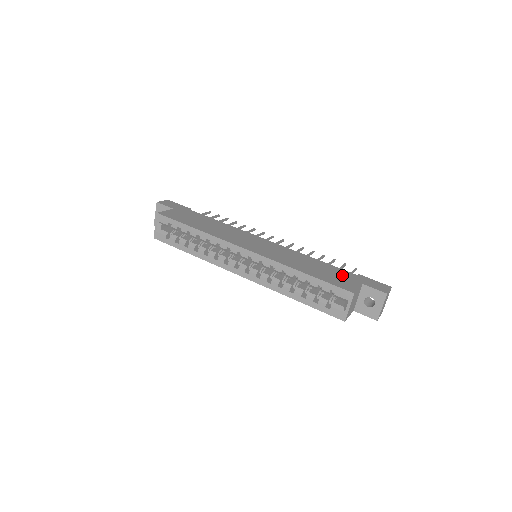
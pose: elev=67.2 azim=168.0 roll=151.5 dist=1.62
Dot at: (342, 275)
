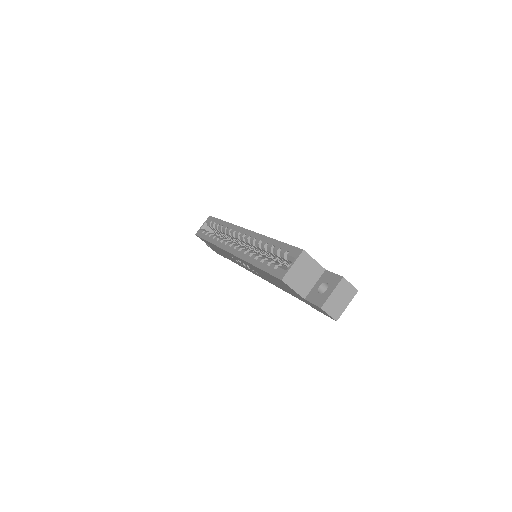
Dot at: occluded
